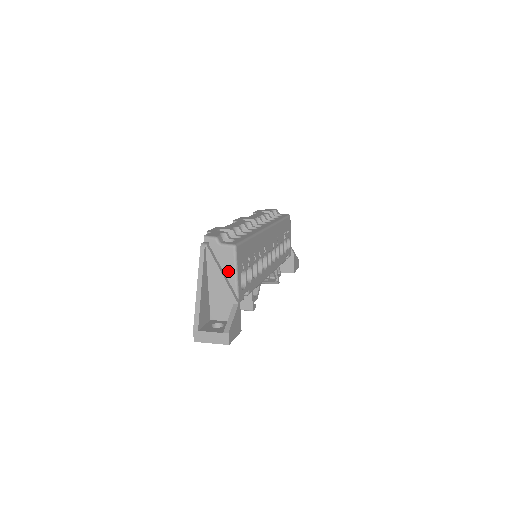
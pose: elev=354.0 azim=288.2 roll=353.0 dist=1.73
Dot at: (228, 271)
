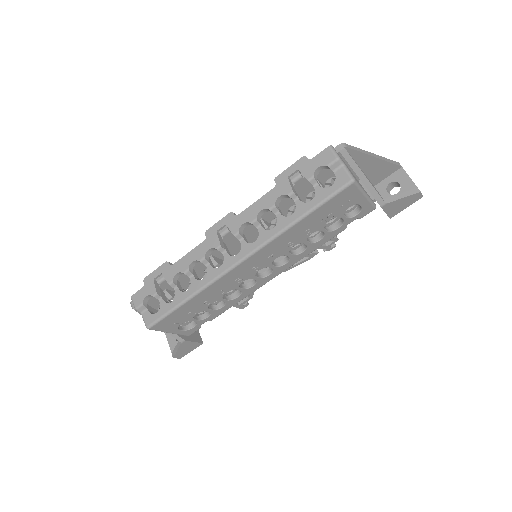
Dot at: occluded
